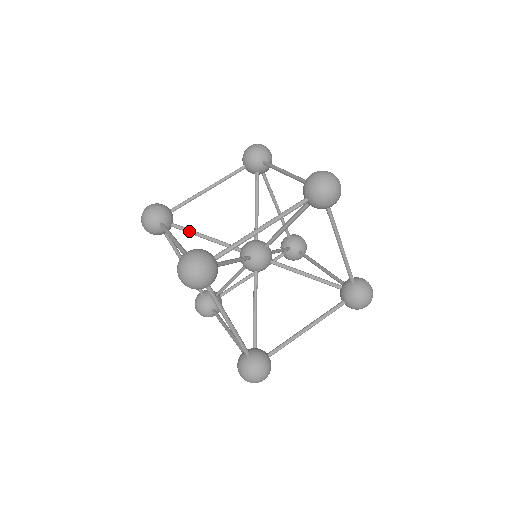
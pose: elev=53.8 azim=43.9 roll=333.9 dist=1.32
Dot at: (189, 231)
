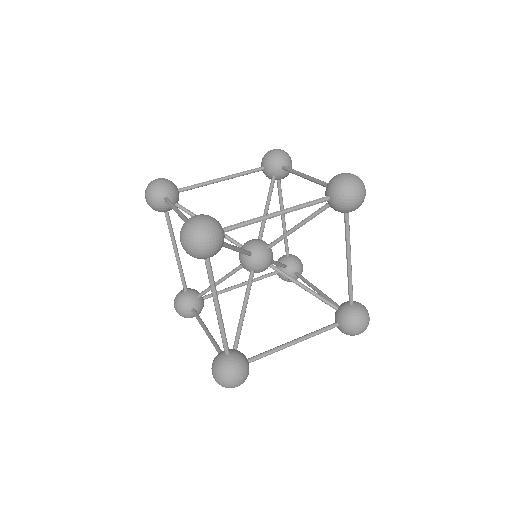
Dot at: occluded
